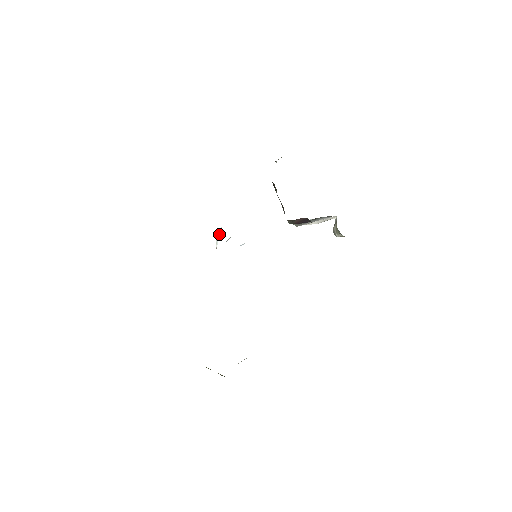
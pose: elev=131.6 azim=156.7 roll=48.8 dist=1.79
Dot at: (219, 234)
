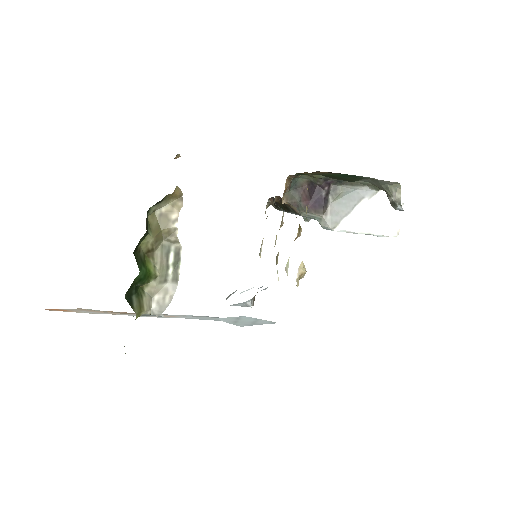
Dot at: (233, 293)
